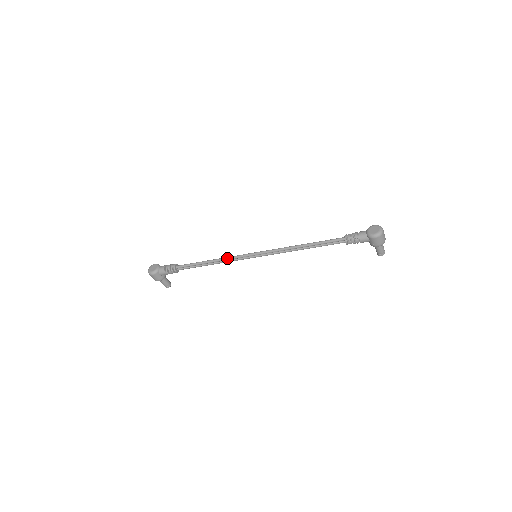
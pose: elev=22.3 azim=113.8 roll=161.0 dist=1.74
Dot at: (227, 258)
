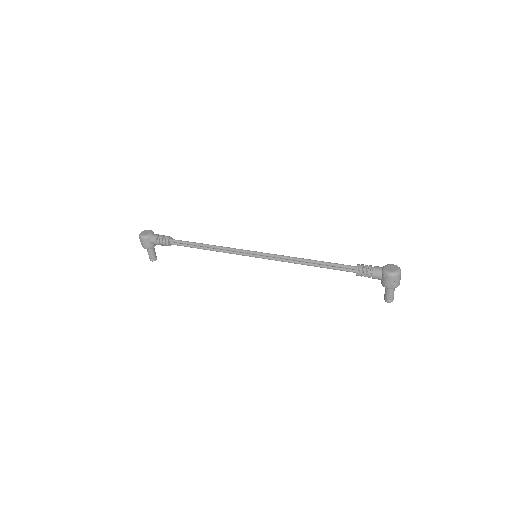
Dot at: (225, 247)
